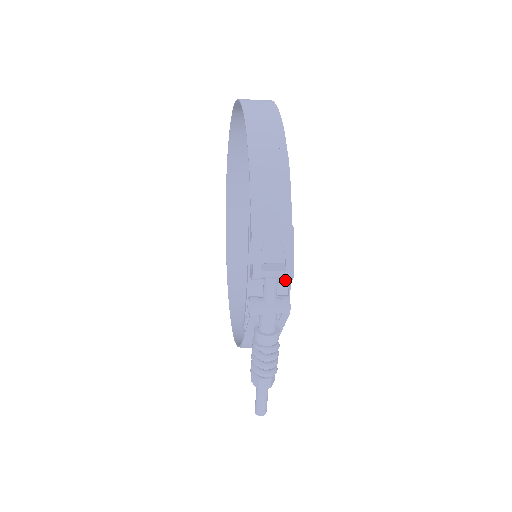
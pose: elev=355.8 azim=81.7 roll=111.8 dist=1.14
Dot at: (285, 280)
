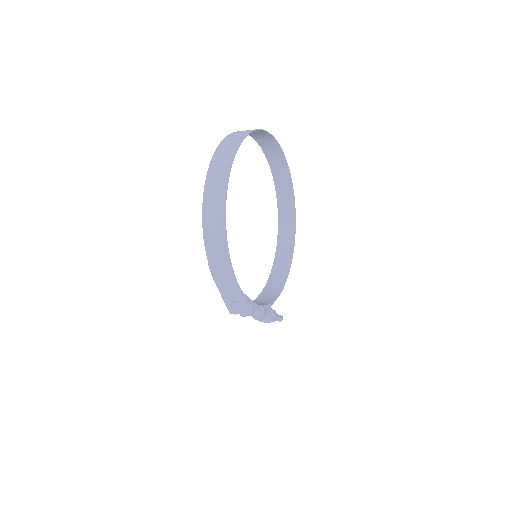
Dot at: occluded
